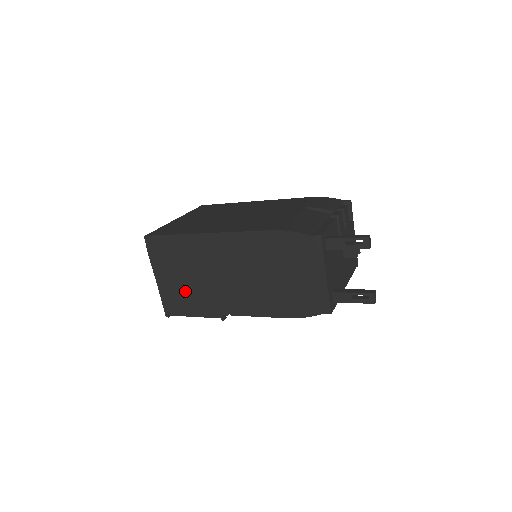
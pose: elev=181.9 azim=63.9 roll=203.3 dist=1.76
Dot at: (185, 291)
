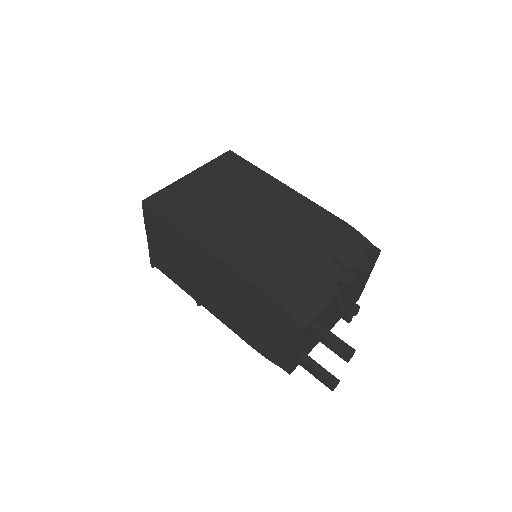
Dot at: (171, 264)
